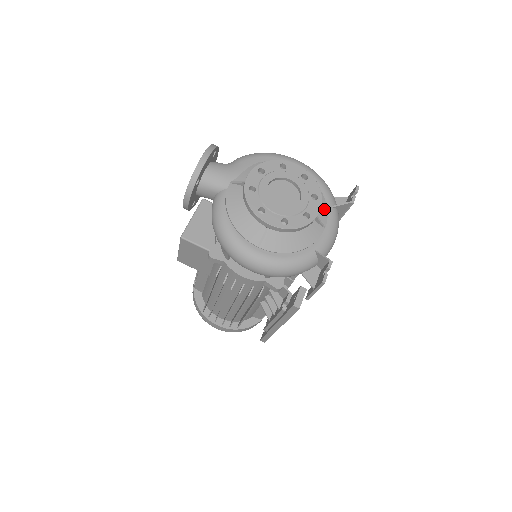
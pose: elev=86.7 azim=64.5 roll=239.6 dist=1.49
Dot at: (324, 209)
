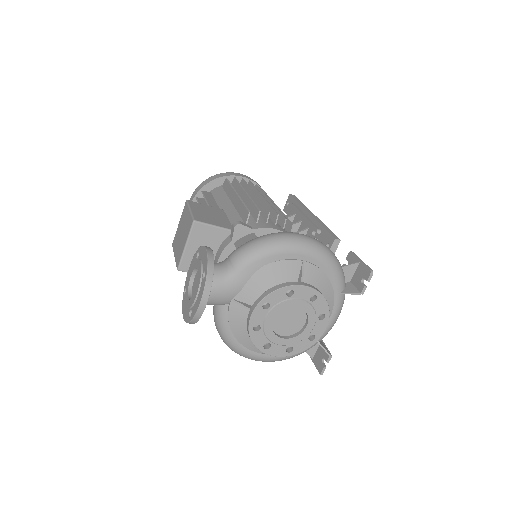
Dot at: (331, 302)
